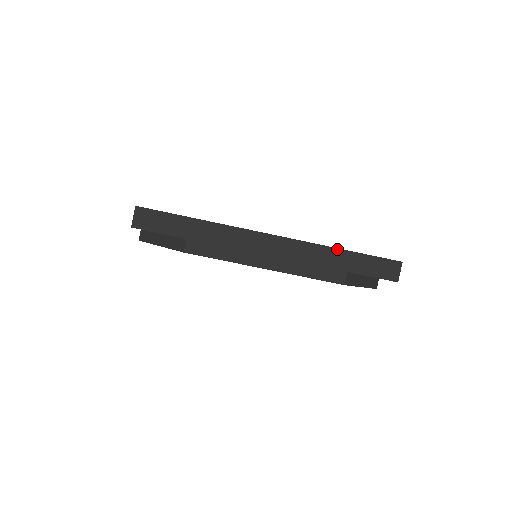
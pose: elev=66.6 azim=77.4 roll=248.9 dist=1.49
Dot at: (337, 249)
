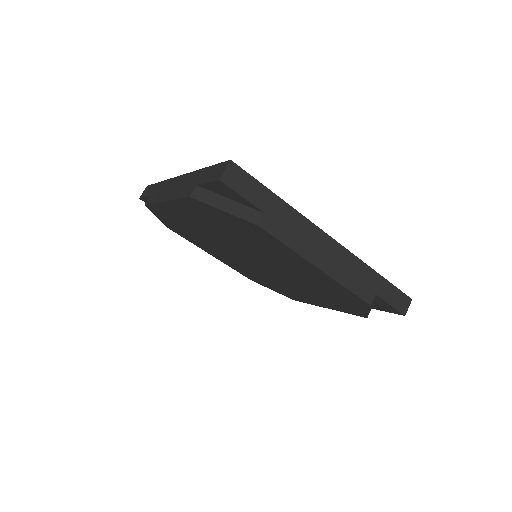
Dot at: (374, 271)
